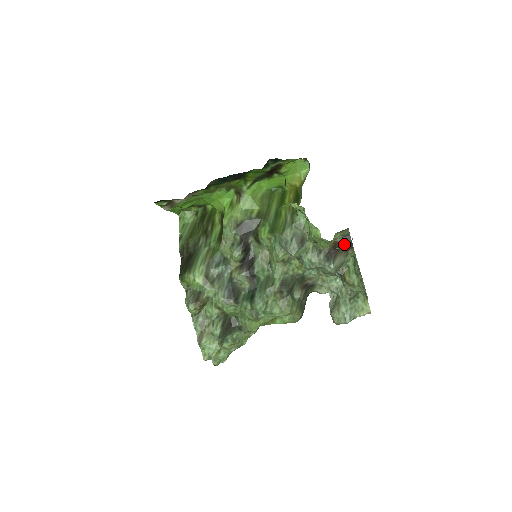
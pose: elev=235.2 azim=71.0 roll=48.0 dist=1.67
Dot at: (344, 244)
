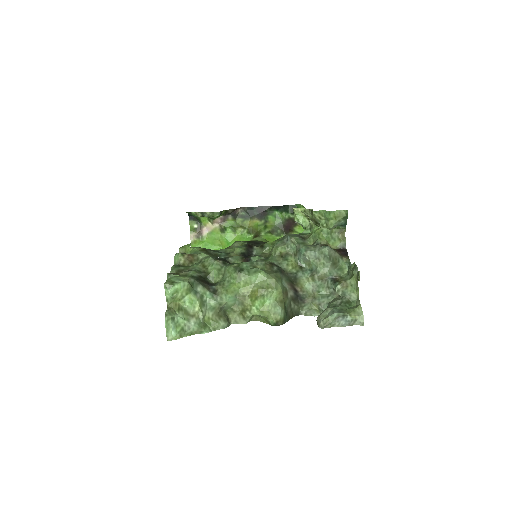
Dot at: (340, 211)
